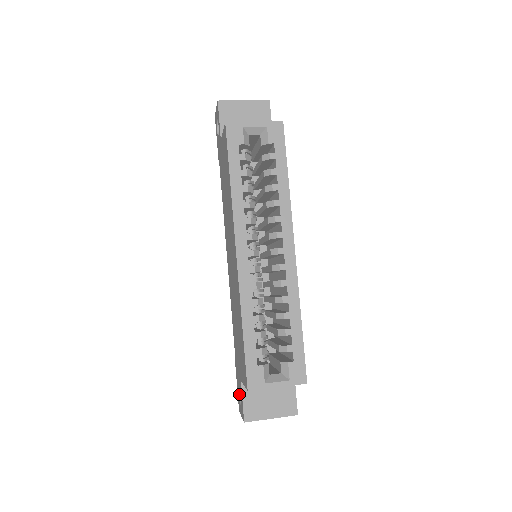
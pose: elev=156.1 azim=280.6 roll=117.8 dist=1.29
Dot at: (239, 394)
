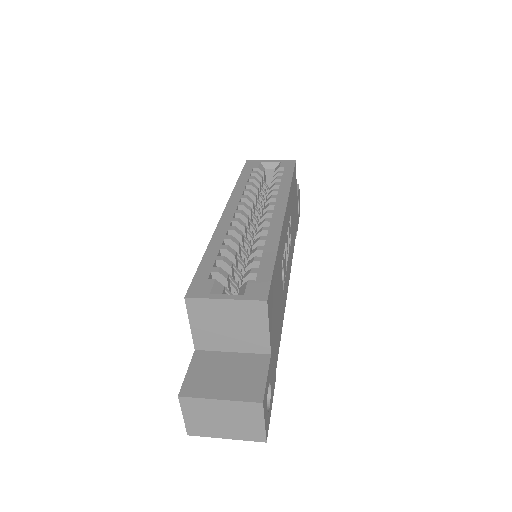
Dot at: occluded
